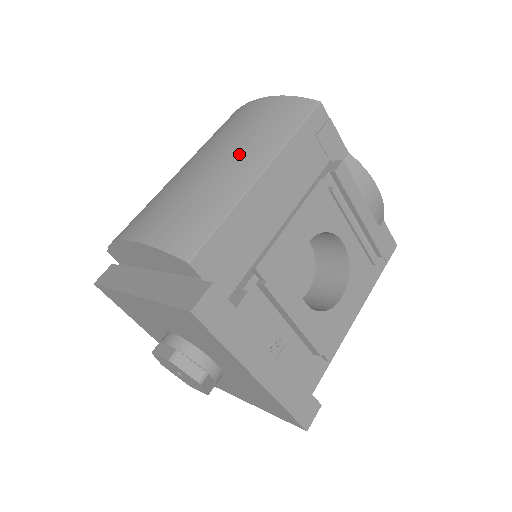
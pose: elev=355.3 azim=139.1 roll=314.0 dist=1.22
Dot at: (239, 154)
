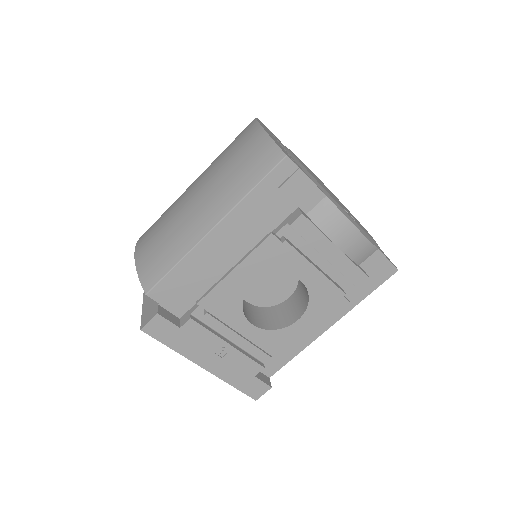
Dot at: (209, 200)
